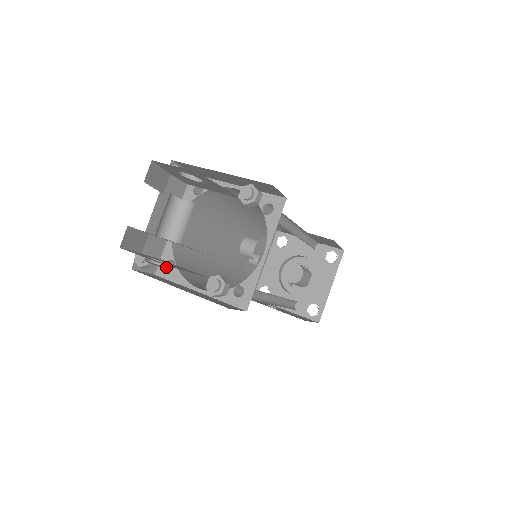
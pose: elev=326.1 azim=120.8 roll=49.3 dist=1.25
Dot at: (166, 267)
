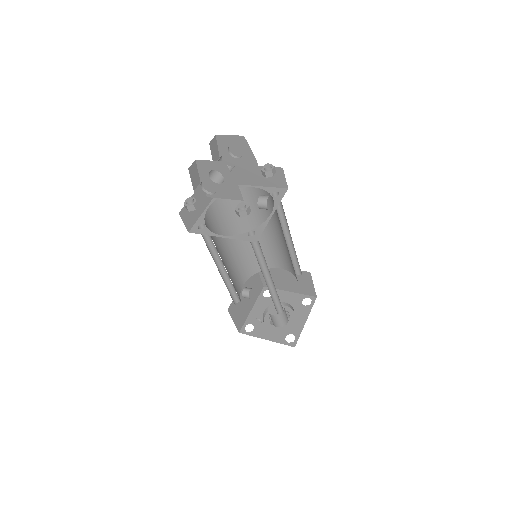
Dot at: (211, 194)
